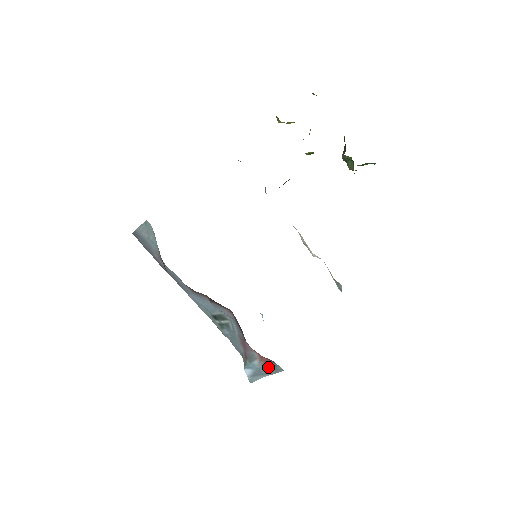
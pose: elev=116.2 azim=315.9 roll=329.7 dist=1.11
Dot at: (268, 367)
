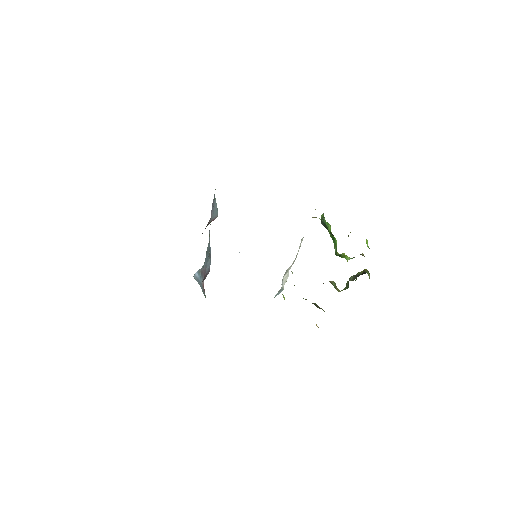
Dot at: (203, 289)
